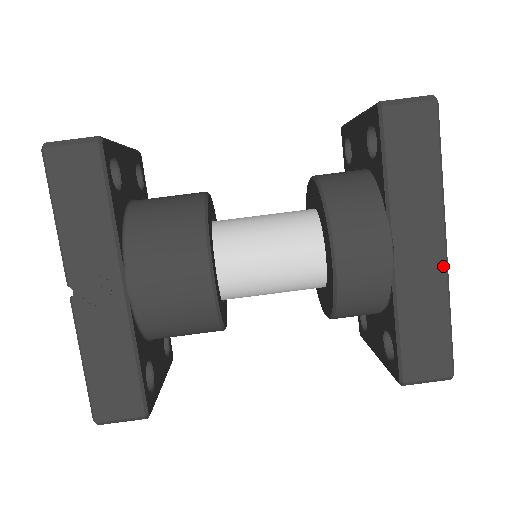
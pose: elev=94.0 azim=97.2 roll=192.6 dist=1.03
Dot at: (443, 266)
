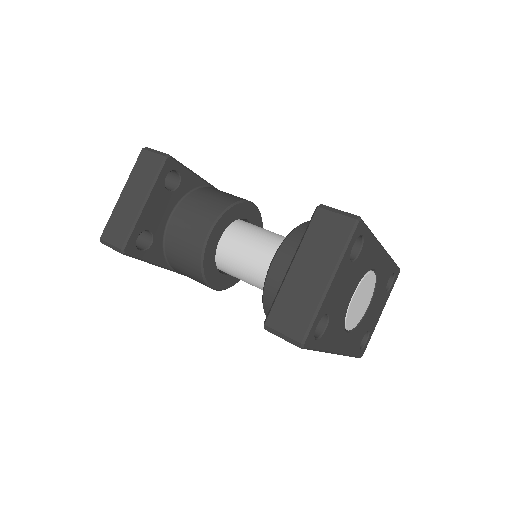
Dot at: occluded
